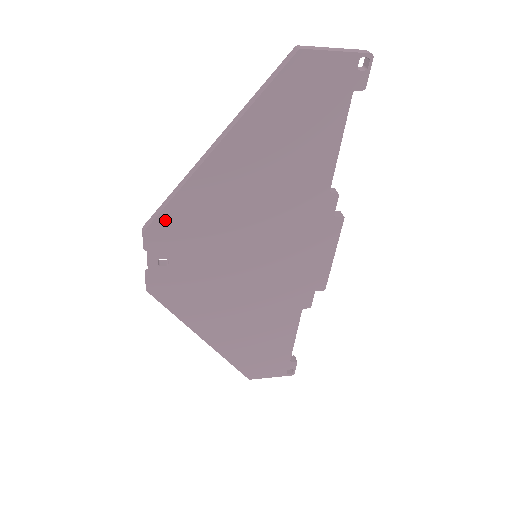
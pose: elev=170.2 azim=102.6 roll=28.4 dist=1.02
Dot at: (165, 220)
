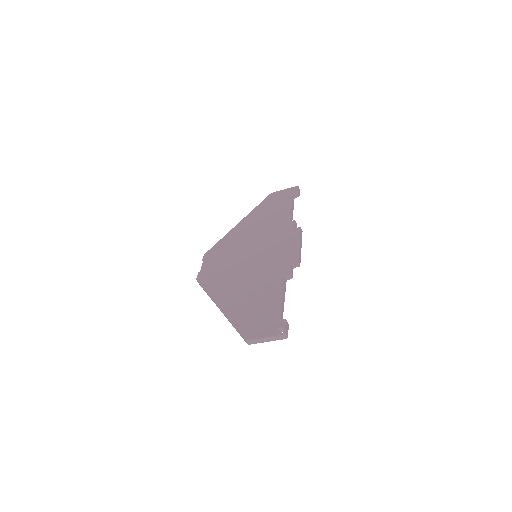
Dot at: (215, 248)
